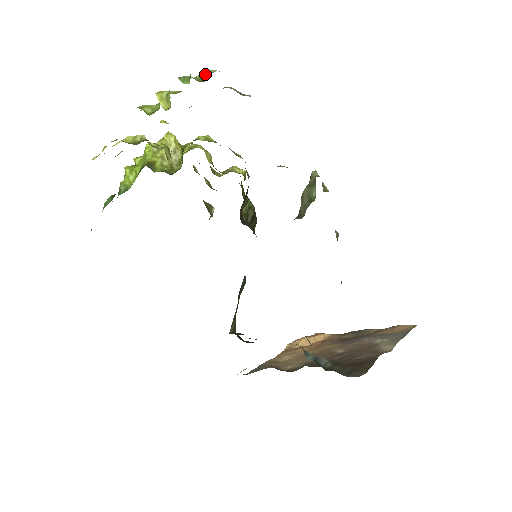
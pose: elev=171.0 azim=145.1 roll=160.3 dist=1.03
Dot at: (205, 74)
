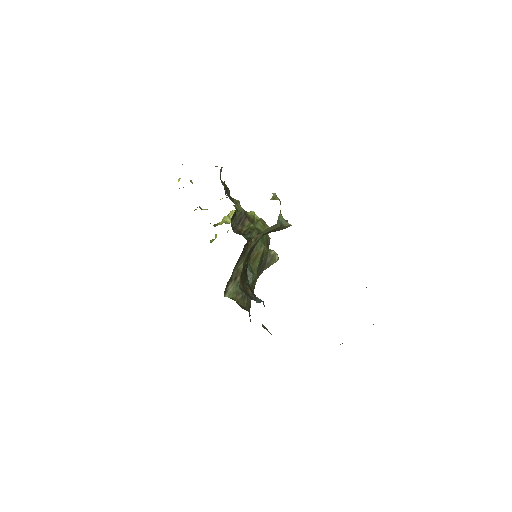
Dot at: occluded
